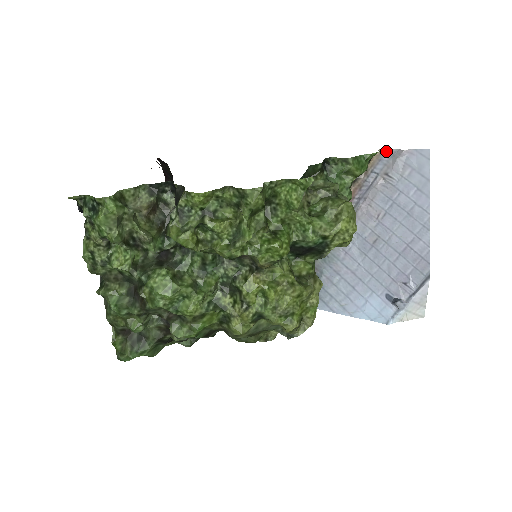
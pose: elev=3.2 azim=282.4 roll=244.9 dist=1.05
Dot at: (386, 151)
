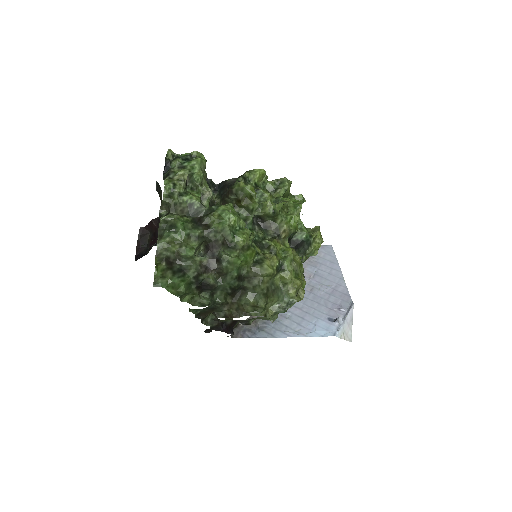
Dot at: occluded
